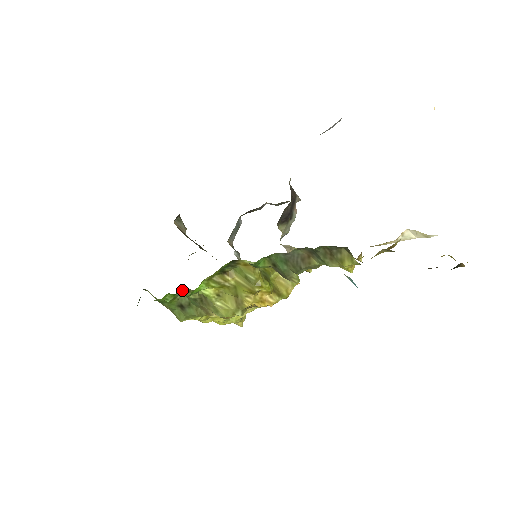
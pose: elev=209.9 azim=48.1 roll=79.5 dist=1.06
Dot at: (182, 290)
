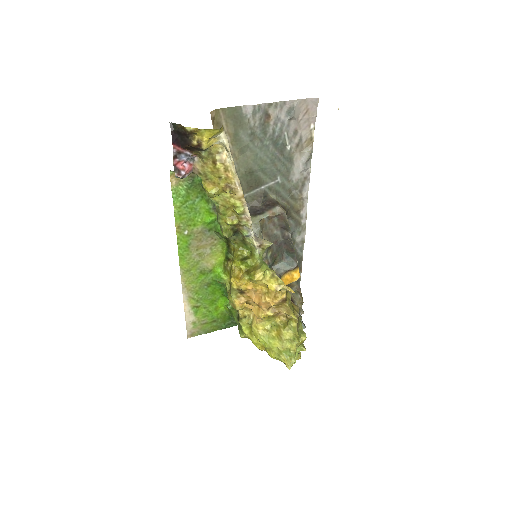
Dot at: (224, 287)
